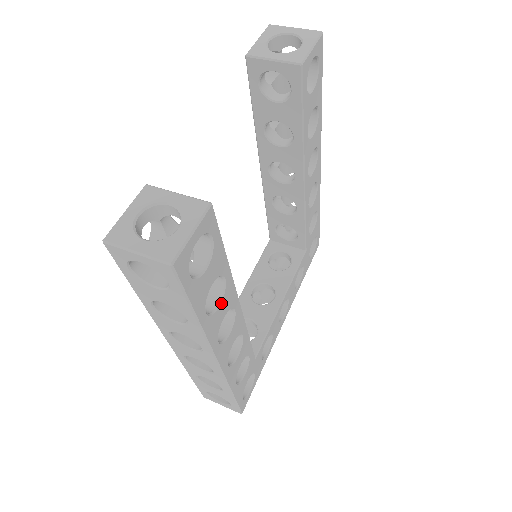
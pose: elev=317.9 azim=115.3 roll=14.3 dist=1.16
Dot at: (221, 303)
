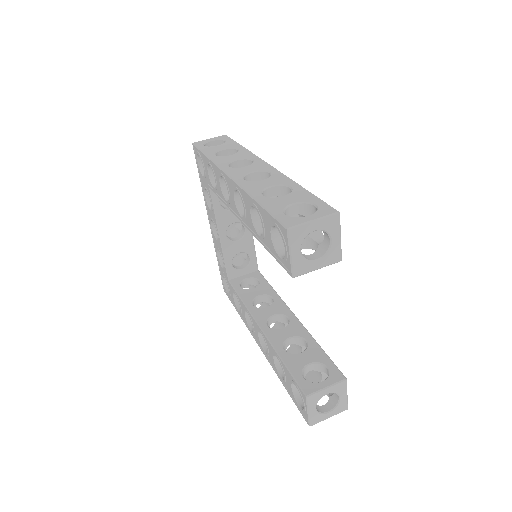
Dot at: occluded
